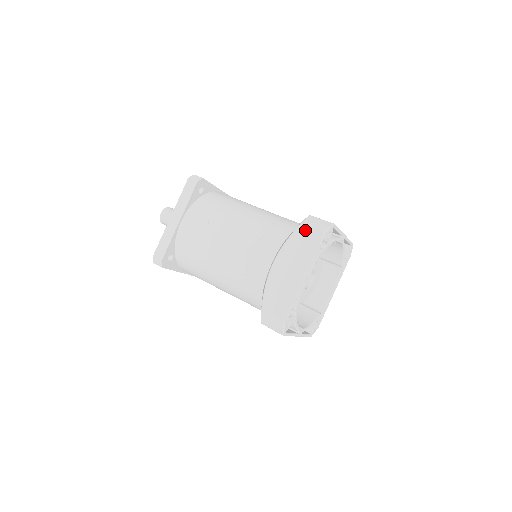
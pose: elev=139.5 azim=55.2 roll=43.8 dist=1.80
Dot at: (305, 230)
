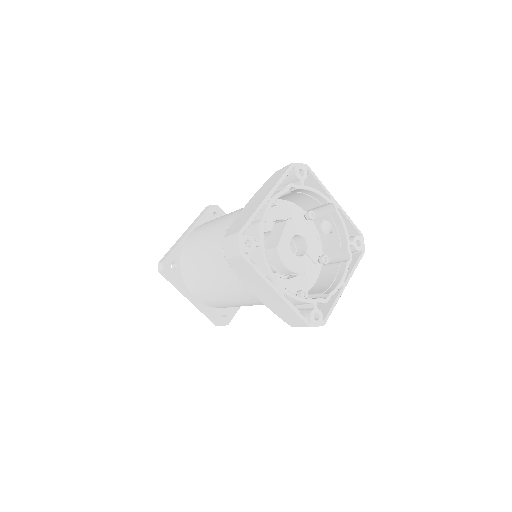
Dot at: (277, 172)
